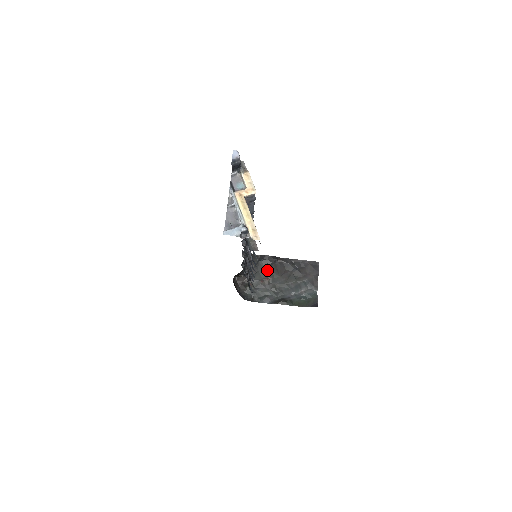
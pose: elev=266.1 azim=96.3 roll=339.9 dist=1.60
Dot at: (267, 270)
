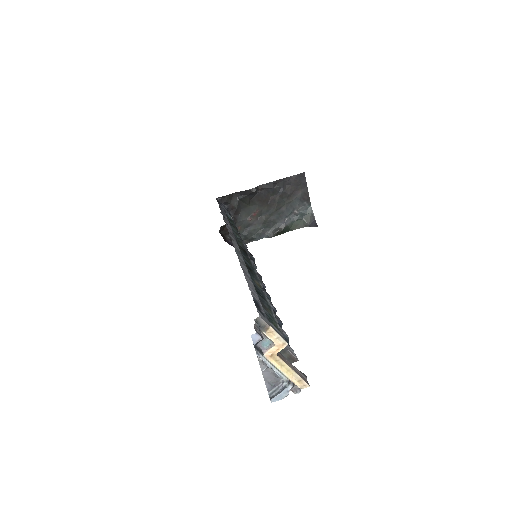
Dot at: (251, 205)
